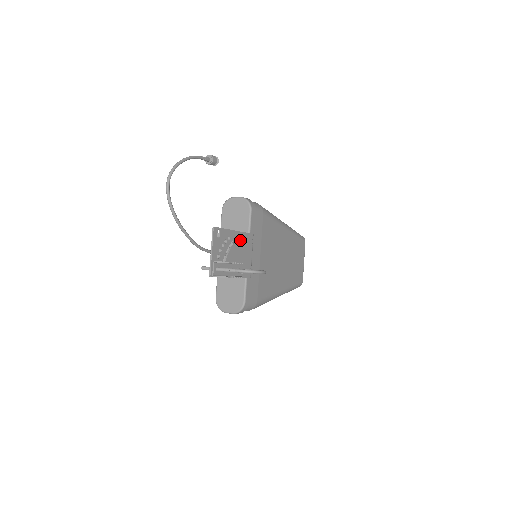
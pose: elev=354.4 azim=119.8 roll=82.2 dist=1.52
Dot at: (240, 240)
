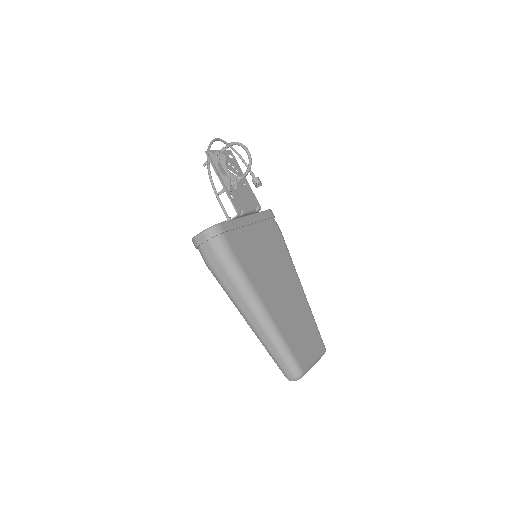
Dot at: (246, 188)
